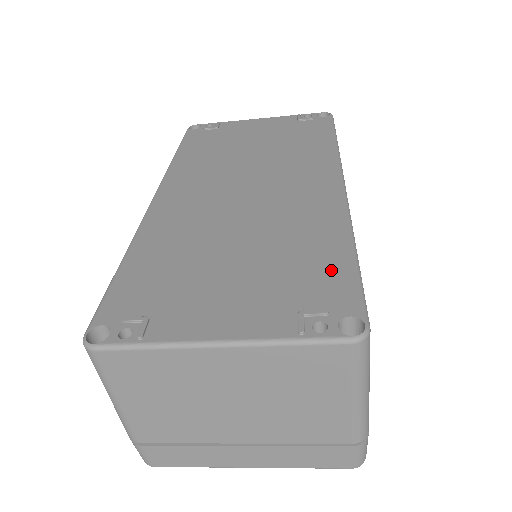
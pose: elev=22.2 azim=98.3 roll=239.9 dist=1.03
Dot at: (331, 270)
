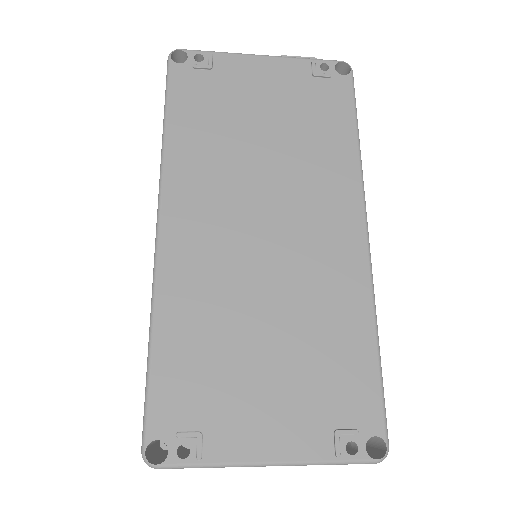
Dot at: (359, 375)
